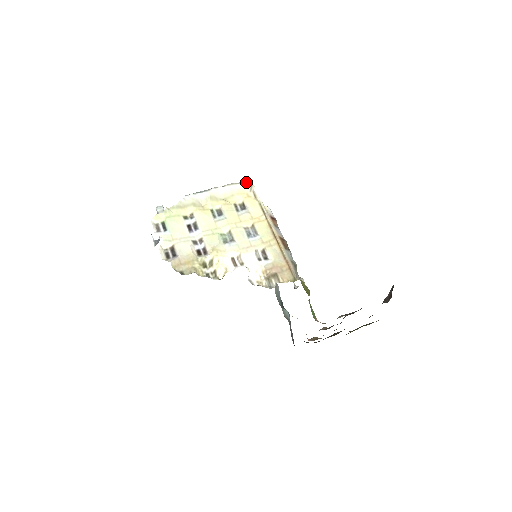
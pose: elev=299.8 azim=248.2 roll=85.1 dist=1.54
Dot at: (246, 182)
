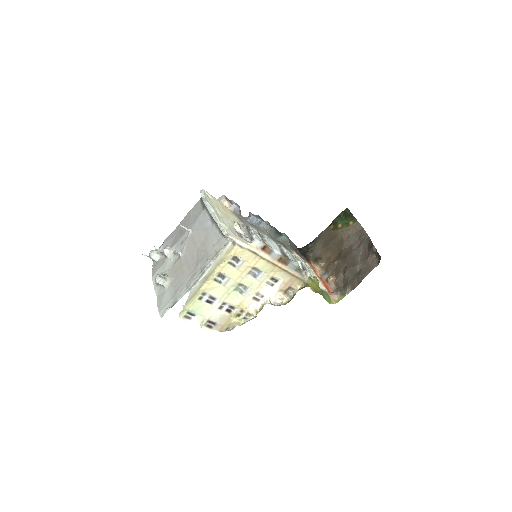
Dot at: (228, 245)
